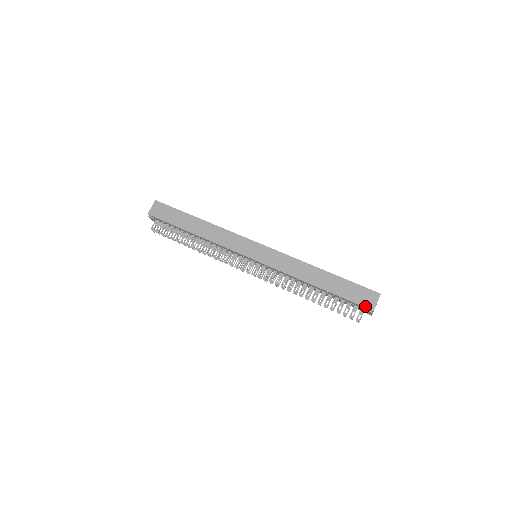
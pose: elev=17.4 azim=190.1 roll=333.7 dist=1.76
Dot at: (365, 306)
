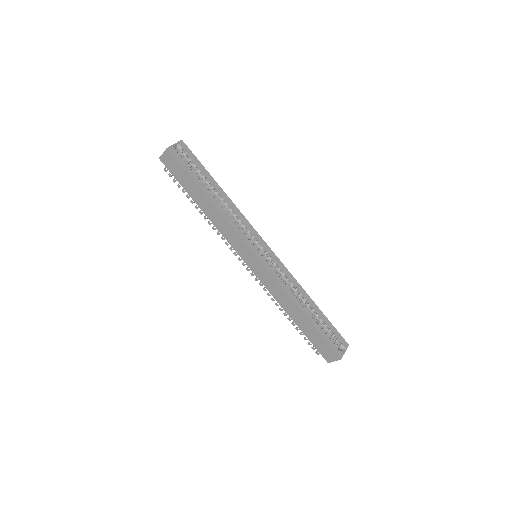
Dot at: (323, 356)
